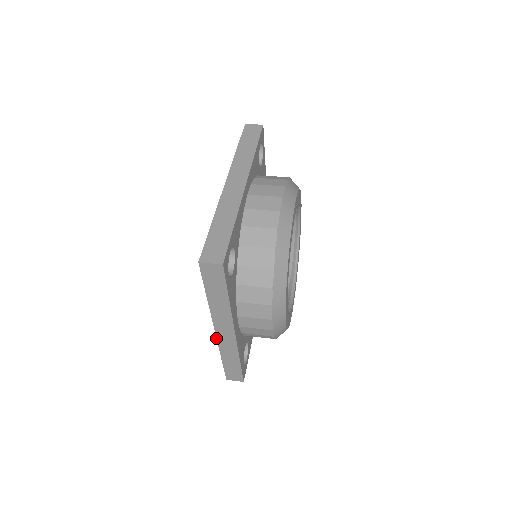
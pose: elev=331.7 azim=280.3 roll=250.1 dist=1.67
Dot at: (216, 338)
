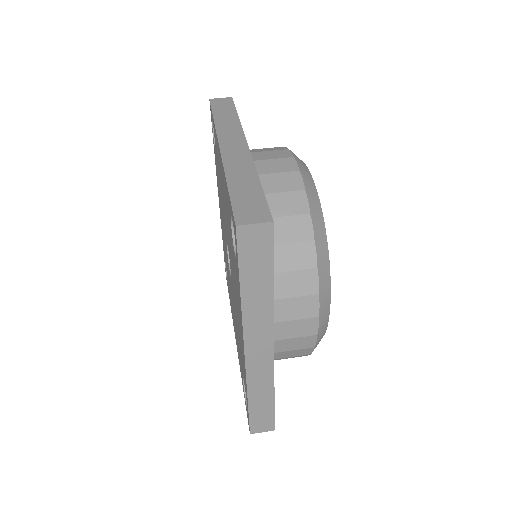
Dot at: occluded
